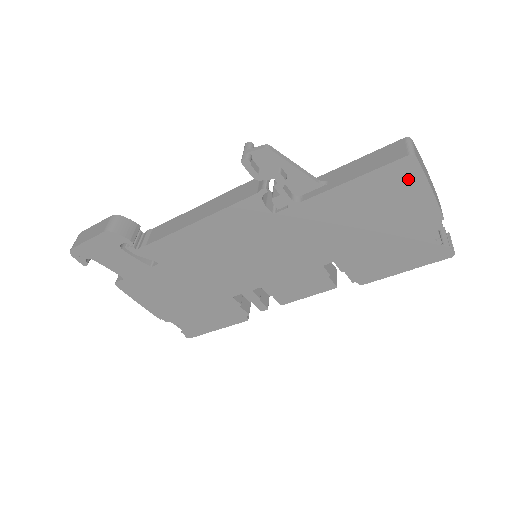
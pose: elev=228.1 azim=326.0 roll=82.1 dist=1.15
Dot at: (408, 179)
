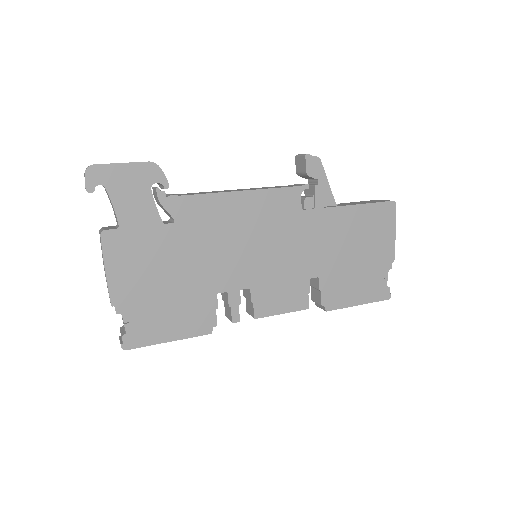
Dot at: (387, 219)
